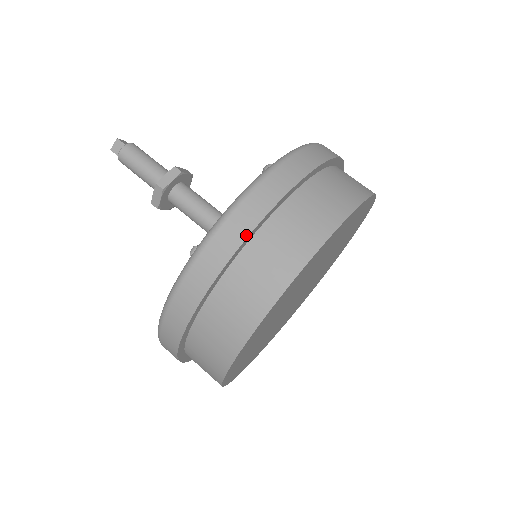
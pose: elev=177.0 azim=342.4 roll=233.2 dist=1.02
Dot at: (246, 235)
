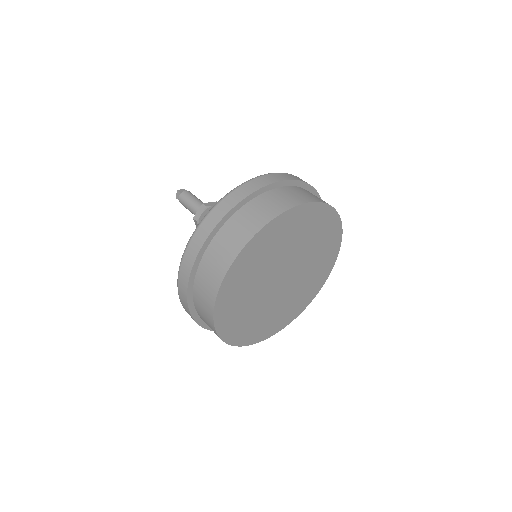
Dot at: (195, 257)
